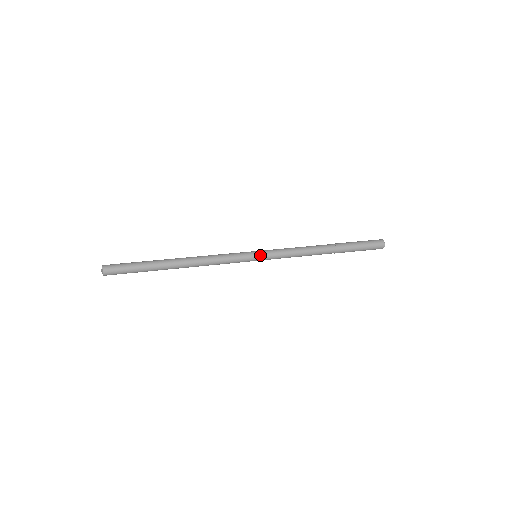
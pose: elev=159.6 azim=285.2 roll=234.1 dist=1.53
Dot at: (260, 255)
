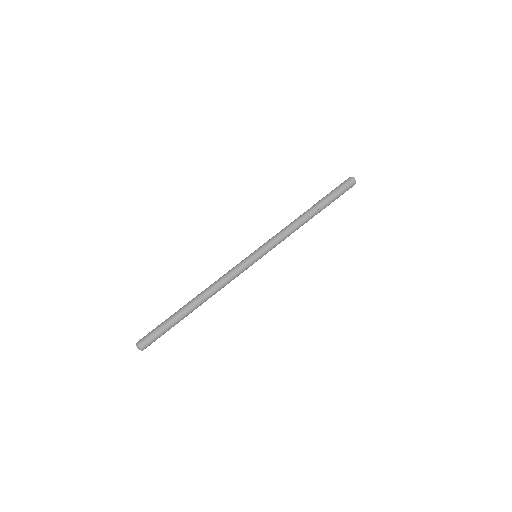
Dot at: (261, 257)
